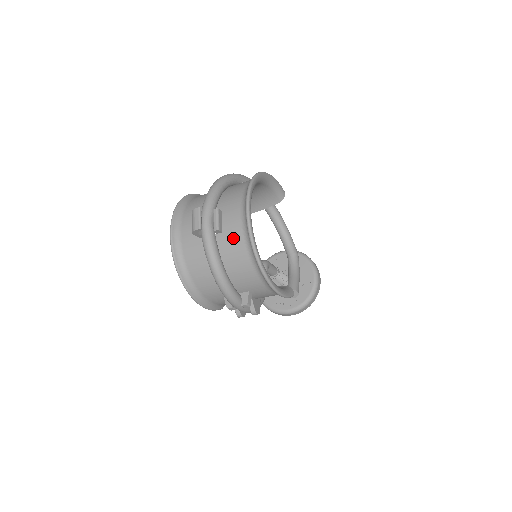
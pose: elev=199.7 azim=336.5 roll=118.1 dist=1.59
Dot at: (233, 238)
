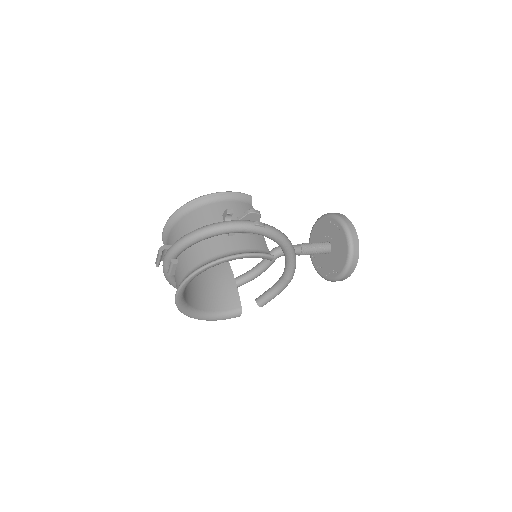
Dot at: occluded
